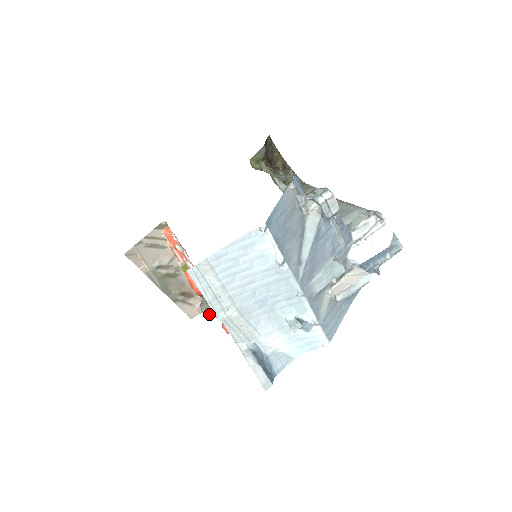
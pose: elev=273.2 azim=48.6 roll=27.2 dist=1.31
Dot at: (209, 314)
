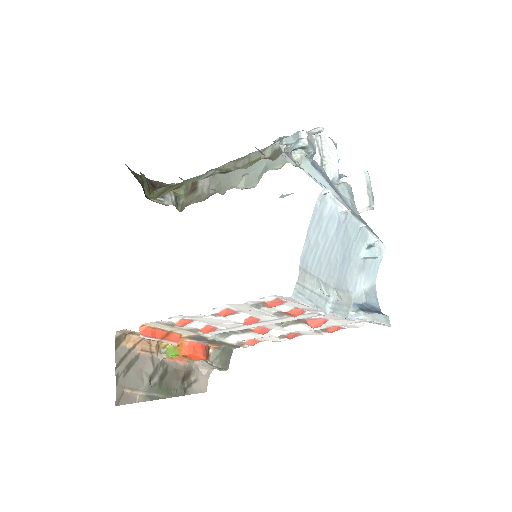
Dot at: (226, 364)
